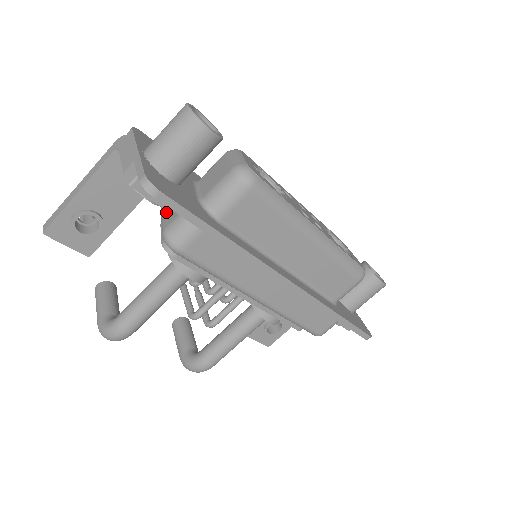
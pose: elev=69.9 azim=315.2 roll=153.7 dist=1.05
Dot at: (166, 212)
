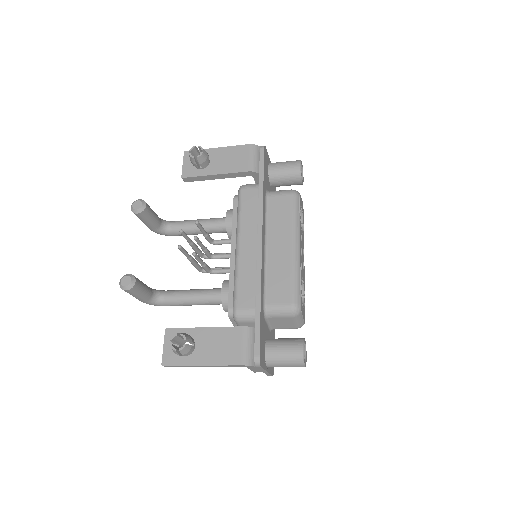
Dot at: occluded
